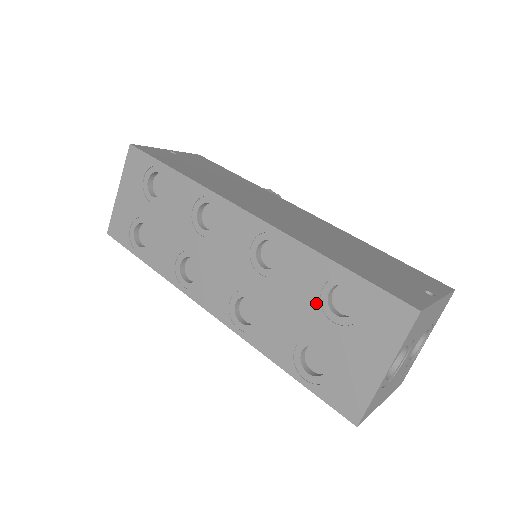
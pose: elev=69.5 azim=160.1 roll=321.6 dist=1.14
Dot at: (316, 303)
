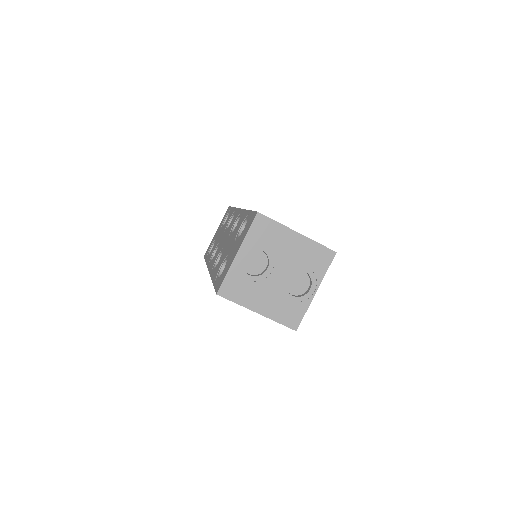
Dot at: (236, 236)
